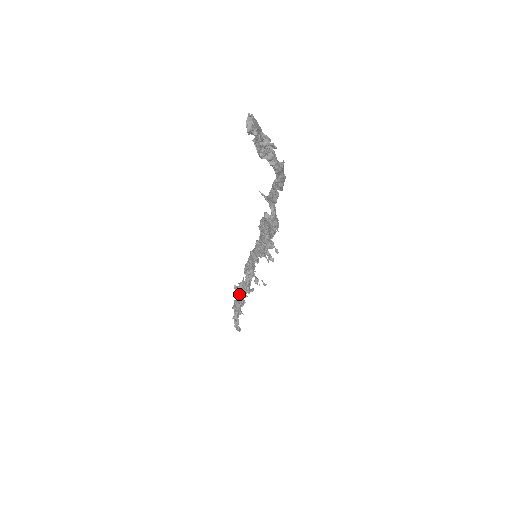
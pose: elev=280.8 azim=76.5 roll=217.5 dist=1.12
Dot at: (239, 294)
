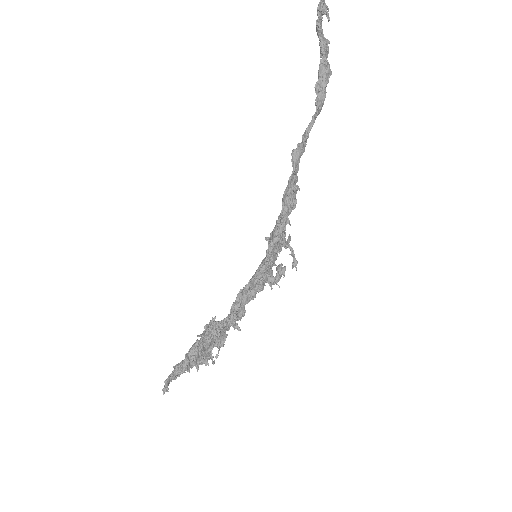
Dot at: (206, 329)
